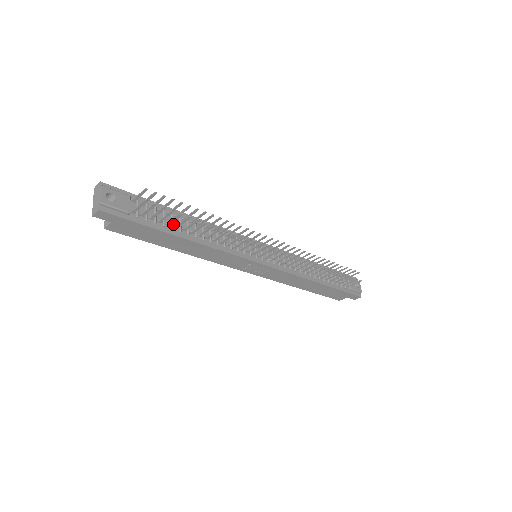
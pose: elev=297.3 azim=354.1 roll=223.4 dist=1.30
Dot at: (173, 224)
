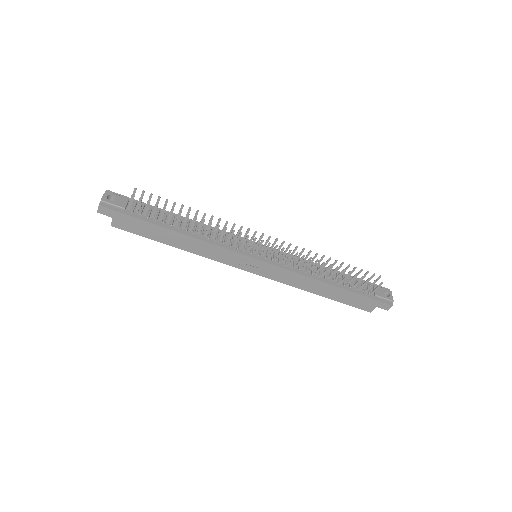
Dot at: (166, 221)
